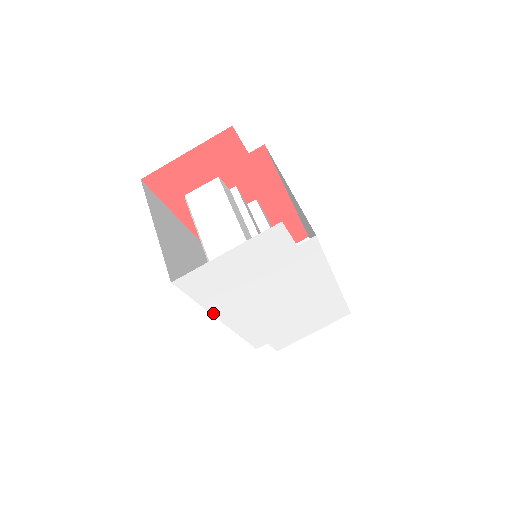
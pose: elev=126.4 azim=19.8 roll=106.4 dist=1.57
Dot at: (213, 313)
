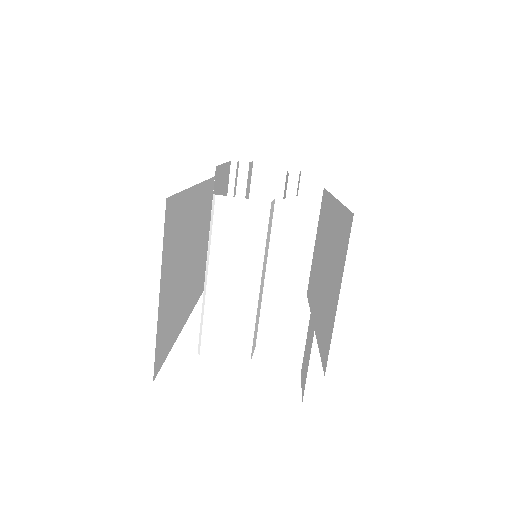
Dot at: occluded
